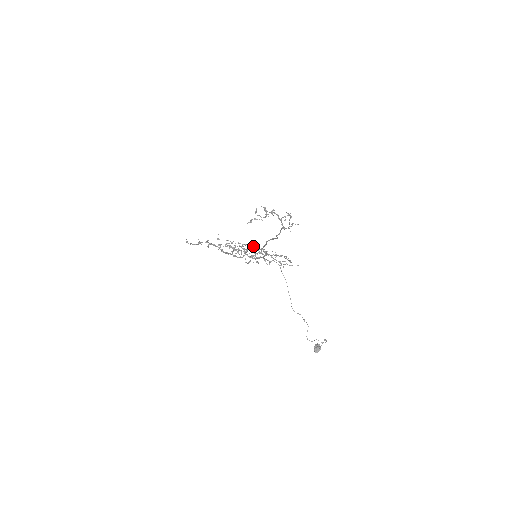
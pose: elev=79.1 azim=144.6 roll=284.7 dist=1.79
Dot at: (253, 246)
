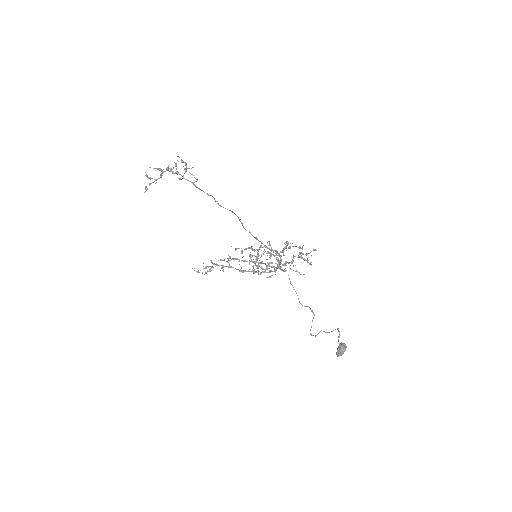
Dot at: (252, 246)
